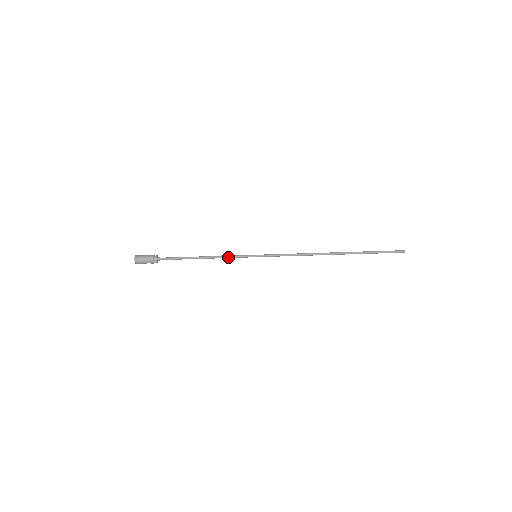
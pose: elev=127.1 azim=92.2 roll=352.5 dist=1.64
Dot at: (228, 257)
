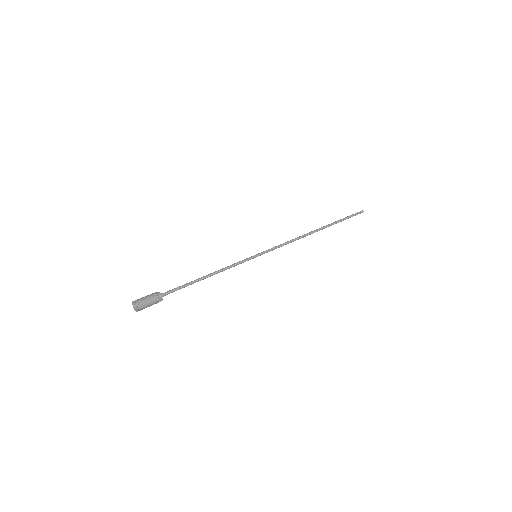
Dot at: occluded
